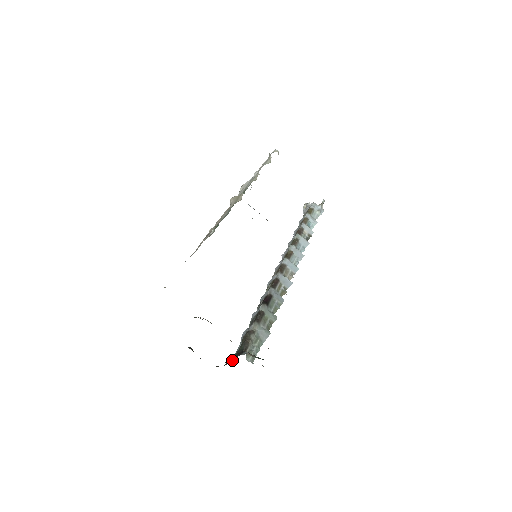
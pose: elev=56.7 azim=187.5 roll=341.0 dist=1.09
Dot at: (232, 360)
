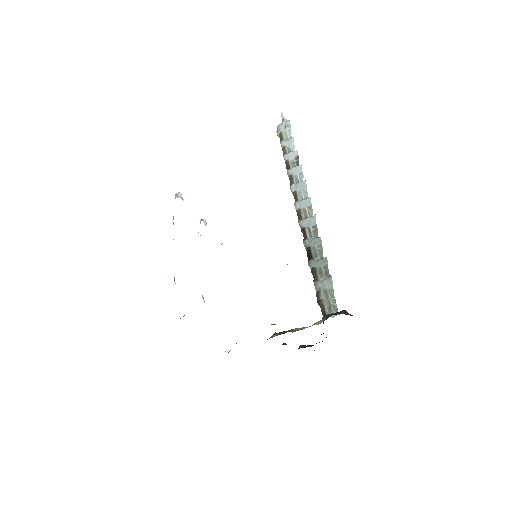
Dot at: occluded
